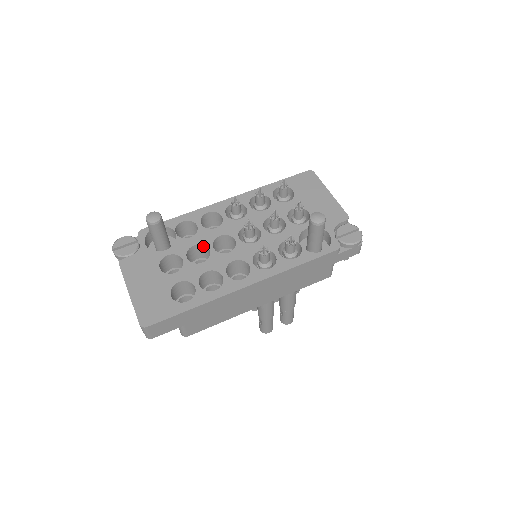
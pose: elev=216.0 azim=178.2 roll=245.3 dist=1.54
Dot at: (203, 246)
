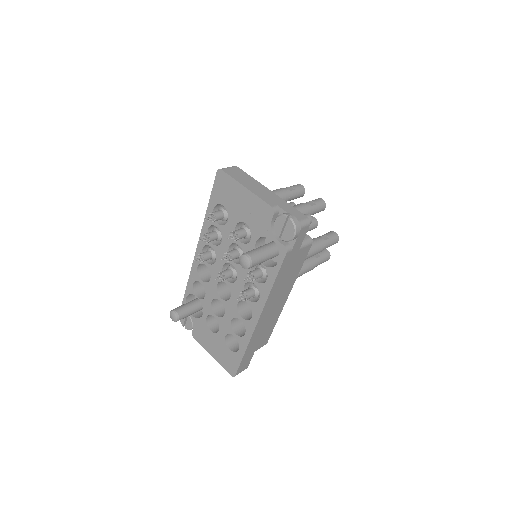
Dot at: (216, 298)
